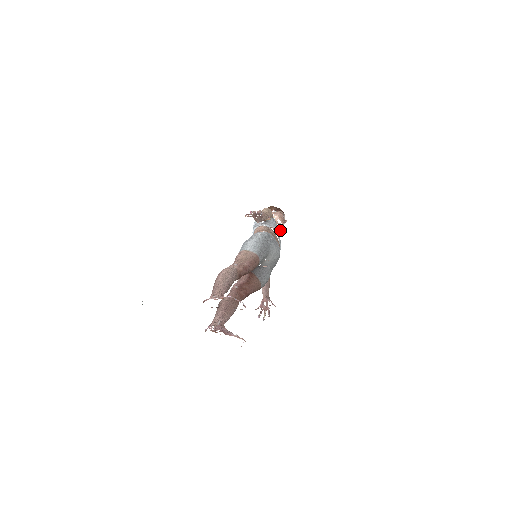
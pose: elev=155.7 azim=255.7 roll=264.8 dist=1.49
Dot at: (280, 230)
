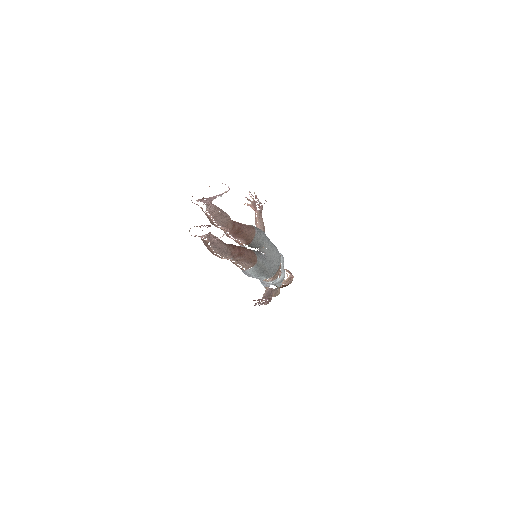
Dot at: (283, 257)
